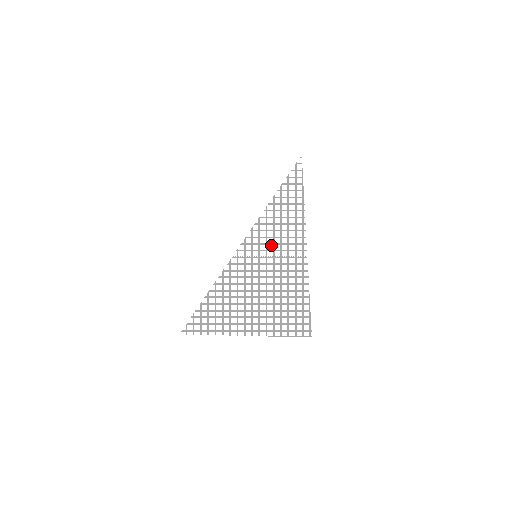
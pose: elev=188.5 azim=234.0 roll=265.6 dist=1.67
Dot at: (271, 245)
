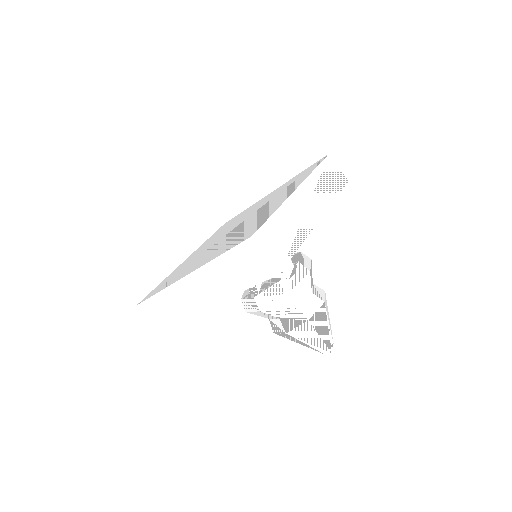
Dot at: (267, 206)
